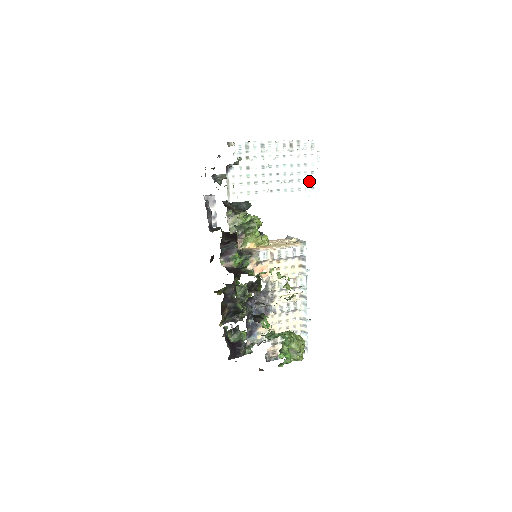
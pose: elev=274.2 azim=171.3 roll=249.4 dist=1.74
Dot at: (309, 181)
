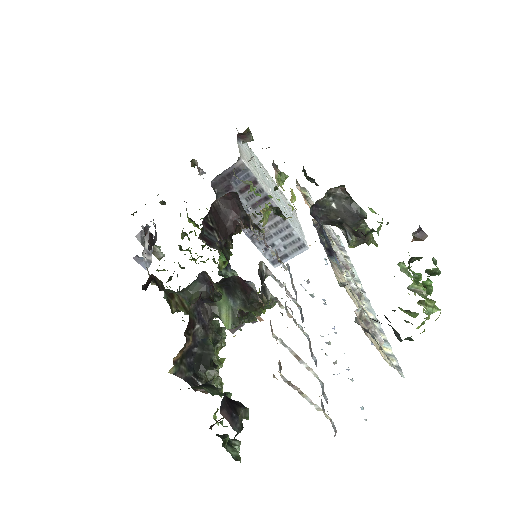
Dot at: (299, 229)
